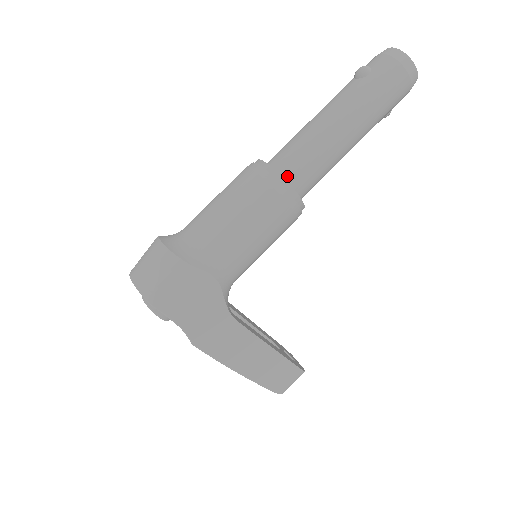
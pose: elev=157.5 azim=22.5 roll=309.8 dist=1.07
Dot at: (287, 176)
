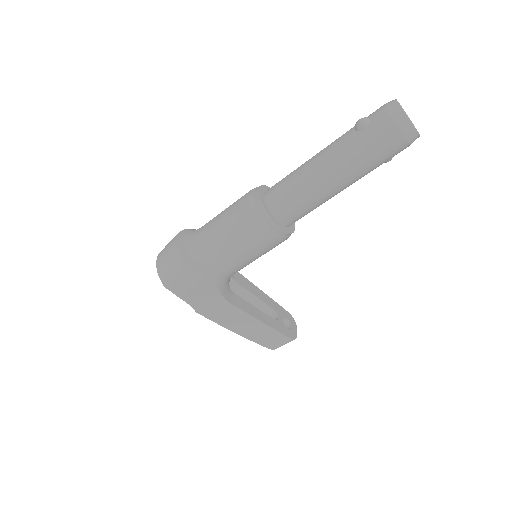
Dot at: (275, 210)
